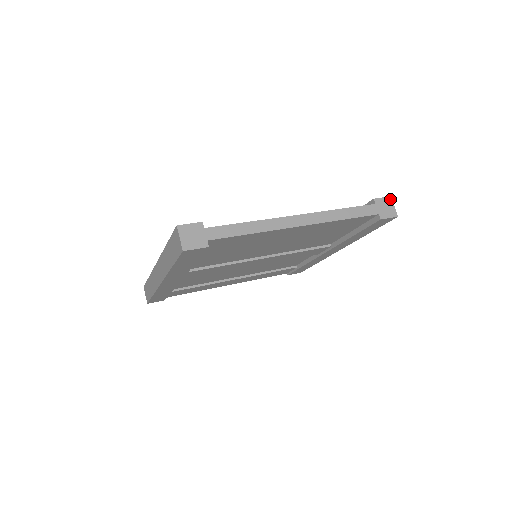
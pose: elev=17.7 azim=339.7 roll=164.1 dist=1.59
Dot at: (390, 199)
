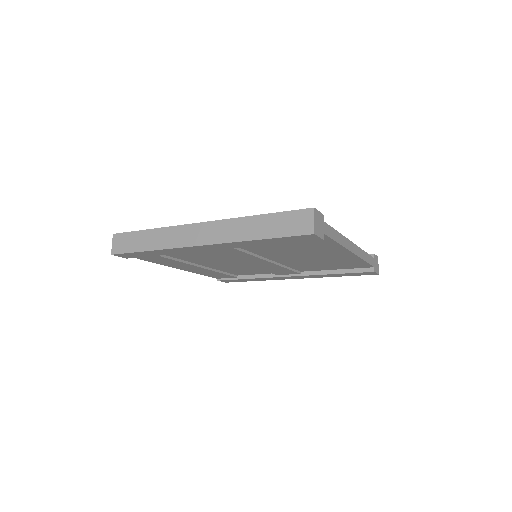
Dot at: occluded
